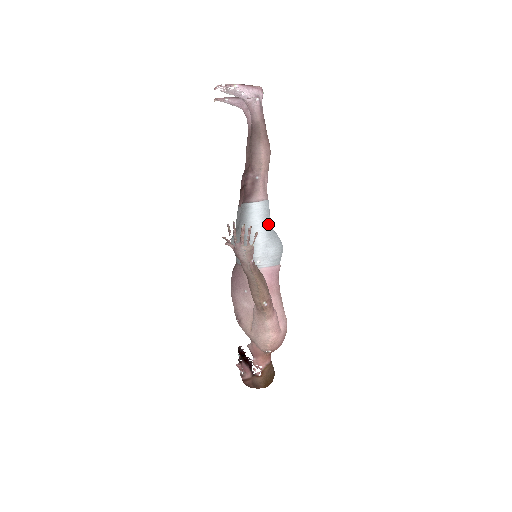
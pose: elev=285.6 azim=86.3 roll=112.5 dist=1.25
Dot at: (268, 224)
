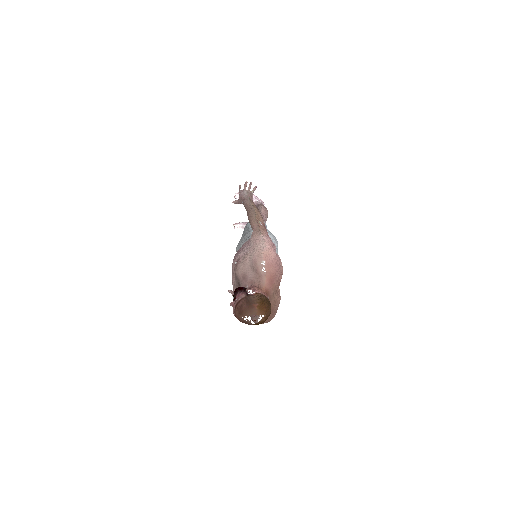
Dot at: occluded
